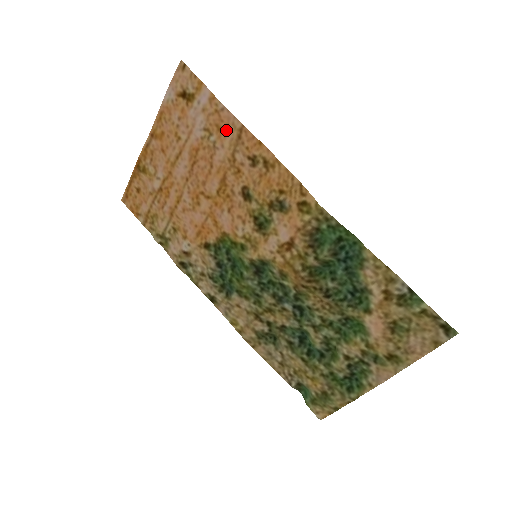
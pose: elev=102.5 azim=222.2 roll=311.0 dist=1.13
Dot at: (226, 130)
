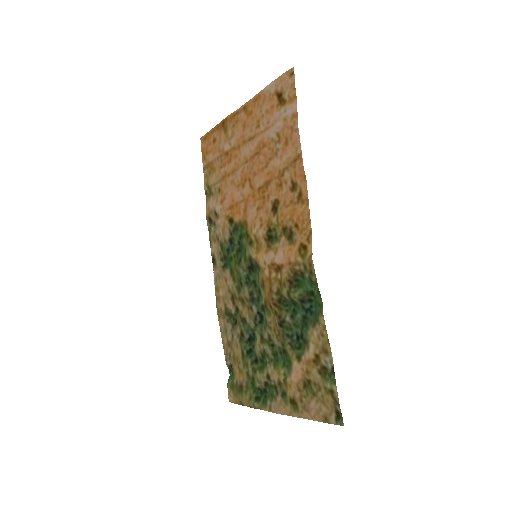
Dot at: (290, 148)
